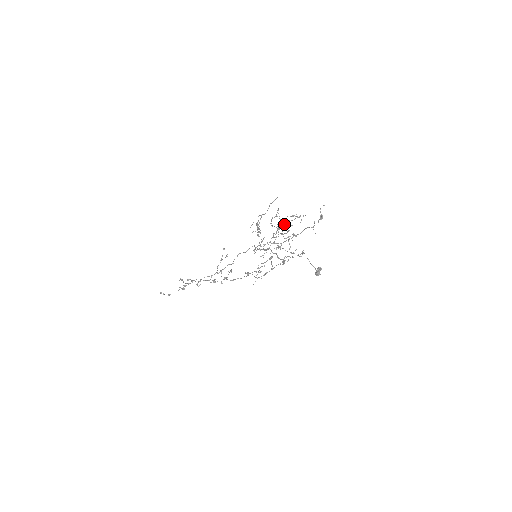
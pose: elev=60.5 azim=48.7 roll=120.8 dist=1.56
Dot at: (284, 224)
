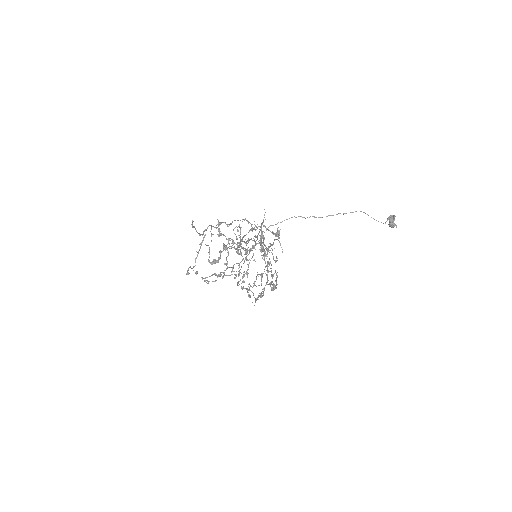
Dot at: occluded
